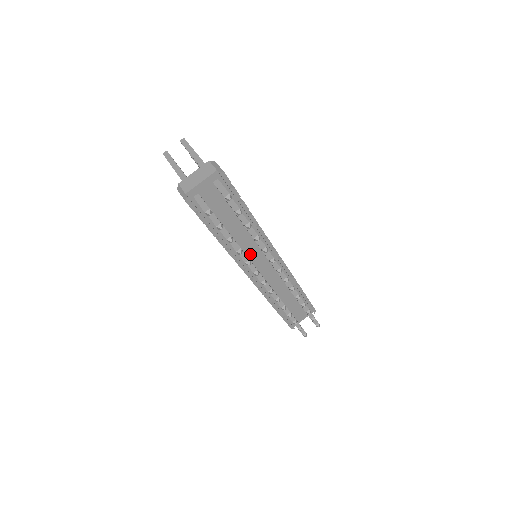
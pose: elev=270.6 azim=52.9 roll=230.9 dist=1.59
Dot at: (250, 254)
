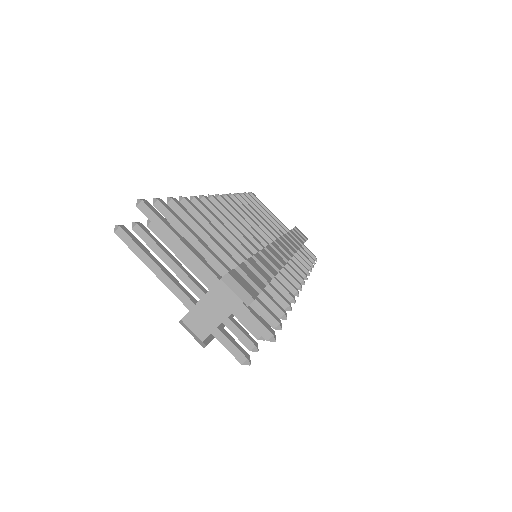
Dot at: occluded
